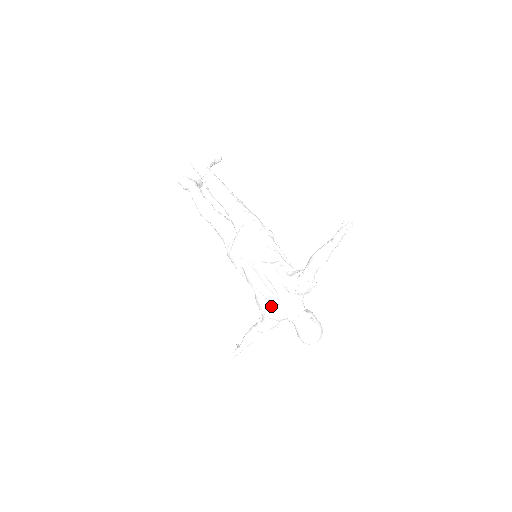
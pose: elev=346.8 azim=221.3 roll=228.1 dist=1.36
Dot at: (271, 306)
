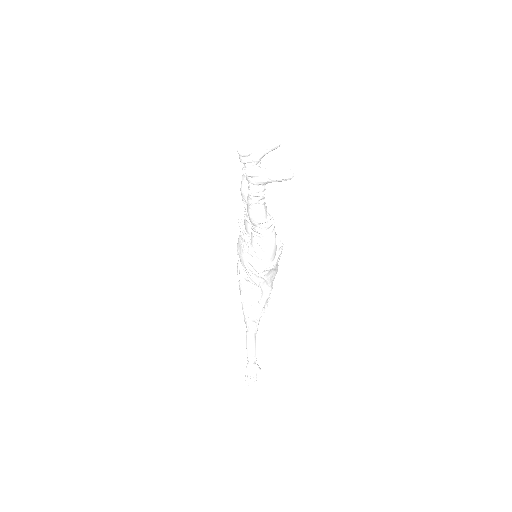
Dot at: occluded
